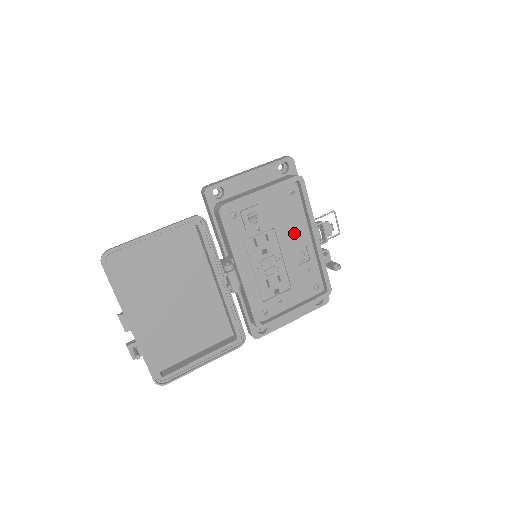
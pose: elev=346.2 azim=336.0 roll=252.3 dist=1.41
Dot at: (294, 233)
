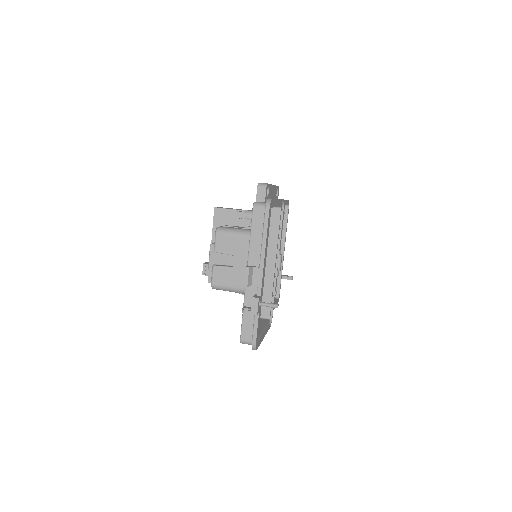
Dot at: occluded
